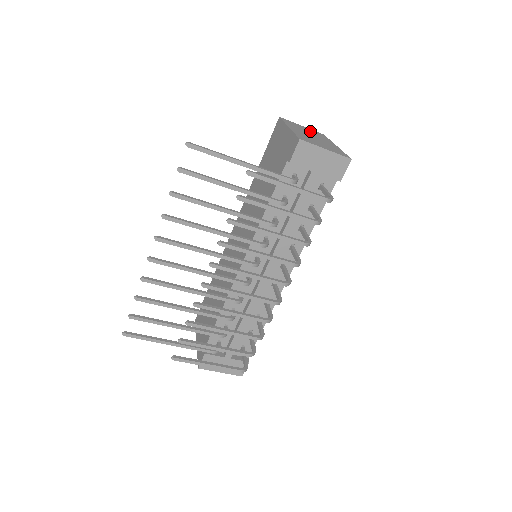
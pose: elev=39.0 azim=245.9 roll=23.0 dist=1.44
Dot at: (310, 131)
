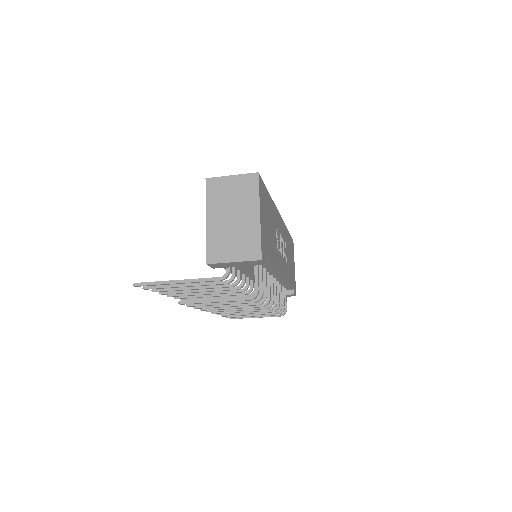
Dot at: (237, 191)
